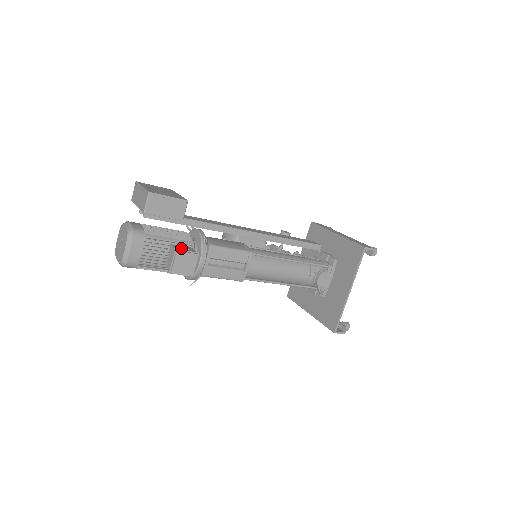
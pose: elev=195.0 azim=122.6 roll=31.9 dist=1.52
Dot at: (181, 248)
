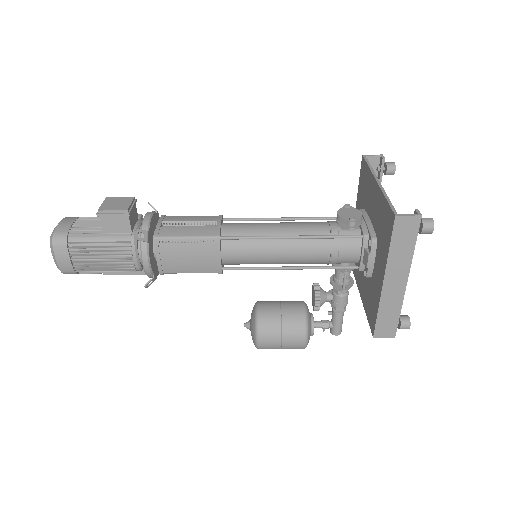
Dot at: occluded
